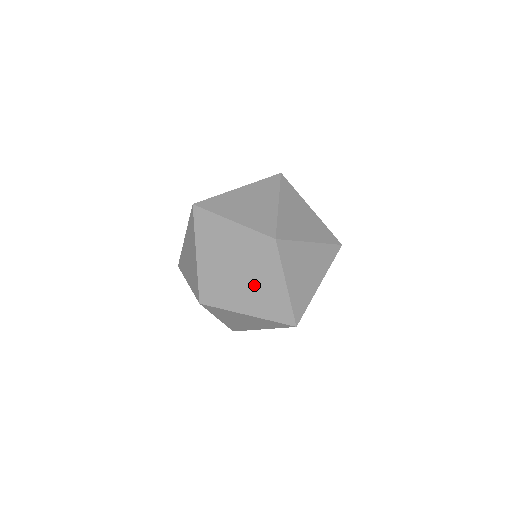
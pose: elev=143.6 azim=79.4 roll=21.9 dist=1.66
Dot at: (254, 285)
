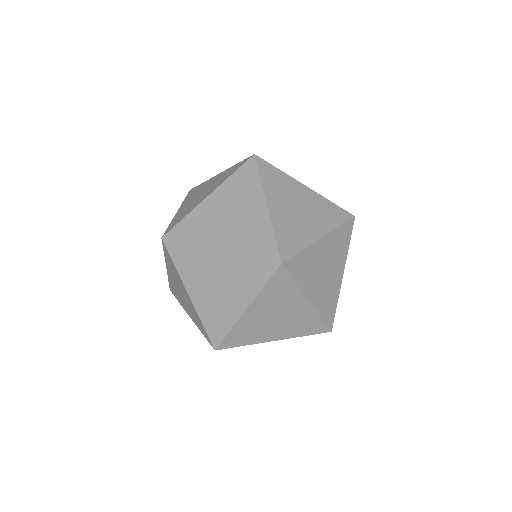
Dot at: (221, 277)
